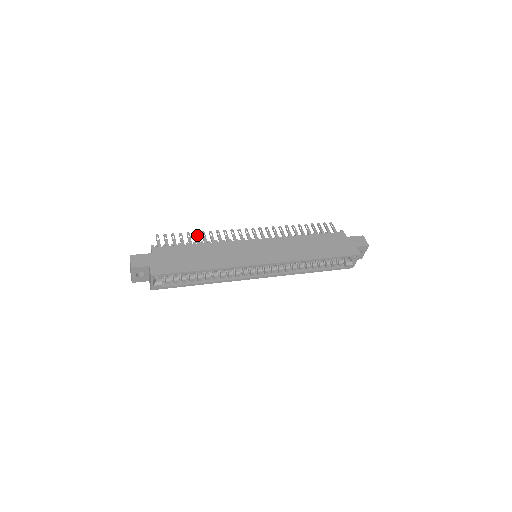
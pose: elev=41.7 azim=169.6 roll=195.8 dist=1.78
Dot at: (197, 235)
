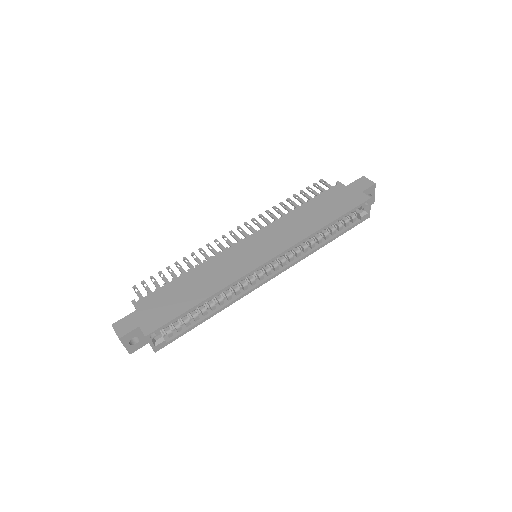
Dot at: (179, 265)
